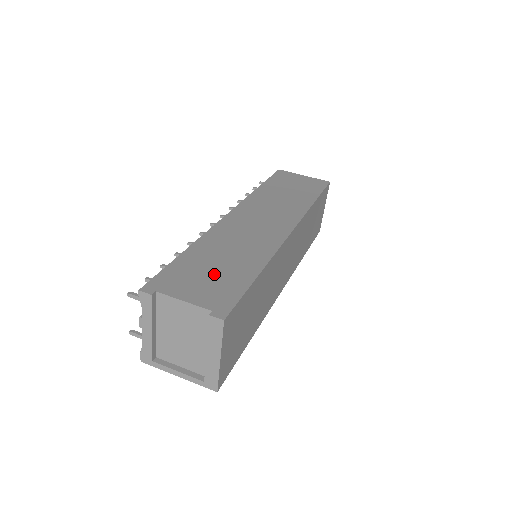
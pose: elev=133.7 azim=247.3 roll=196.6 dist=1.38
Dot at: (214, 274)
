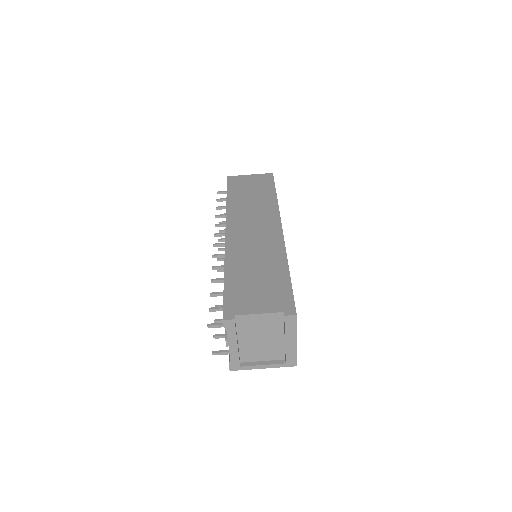
Dot at: (261, 285)
